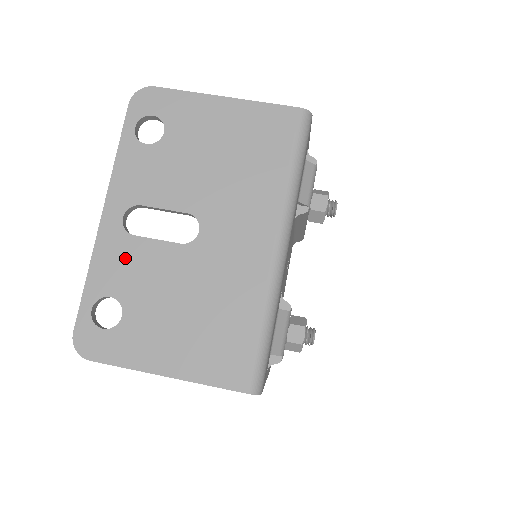
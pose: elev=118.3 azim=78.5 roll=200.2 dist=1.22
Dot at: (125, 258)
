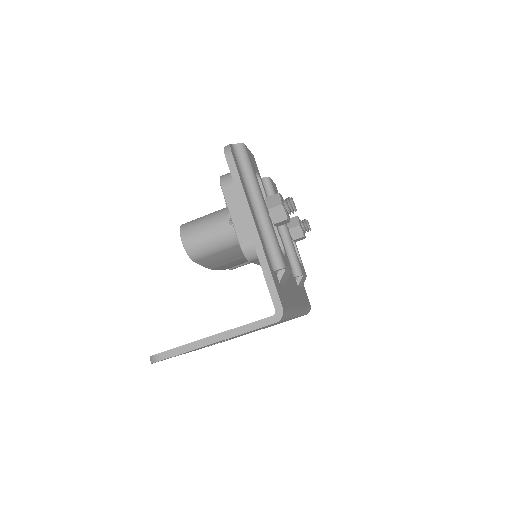
Dot at: occluded
